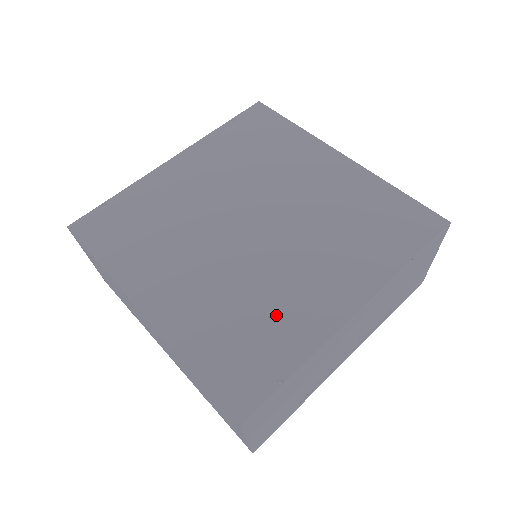
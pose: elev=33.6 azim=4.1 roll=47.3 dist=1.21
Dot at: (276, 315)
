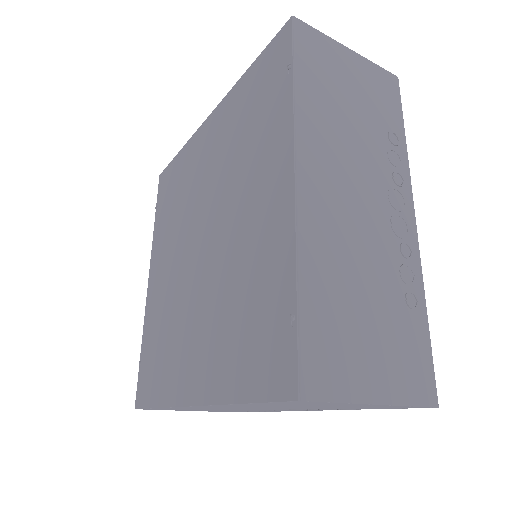
Dot at: (253, 273)
